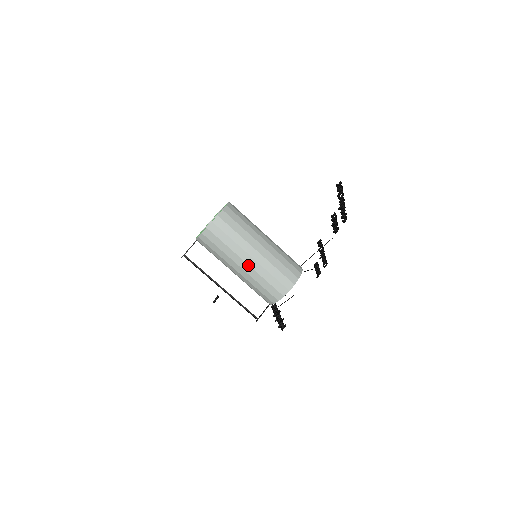
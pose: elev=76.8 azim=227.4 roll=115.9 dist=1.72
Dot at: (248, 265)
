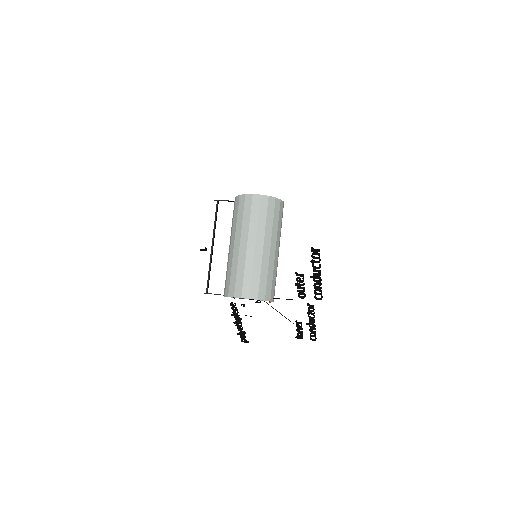
Dot at: (234, 248)
